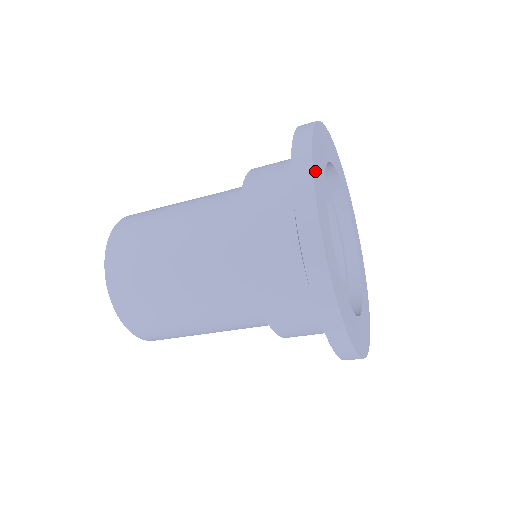
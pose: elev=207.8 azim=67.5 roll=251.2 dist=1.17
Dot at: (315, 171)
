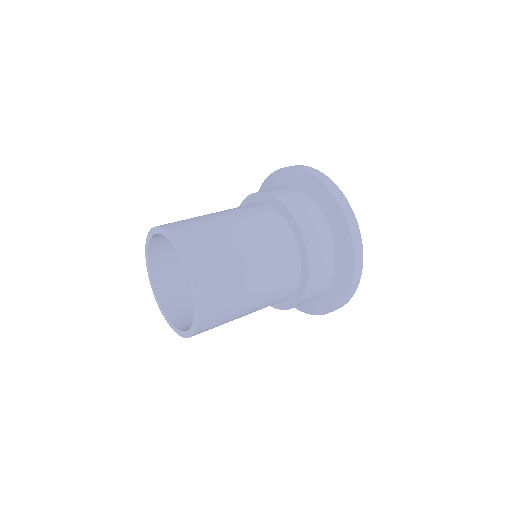
Dot at: occluded
